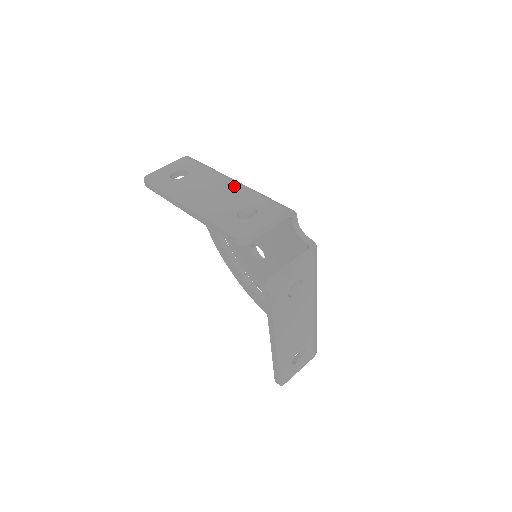
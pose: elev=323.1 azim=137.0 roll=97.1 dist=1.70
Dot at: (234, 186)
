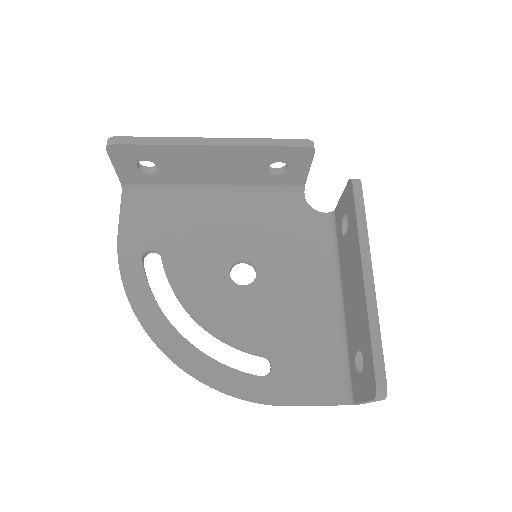
Dot at: occluded
